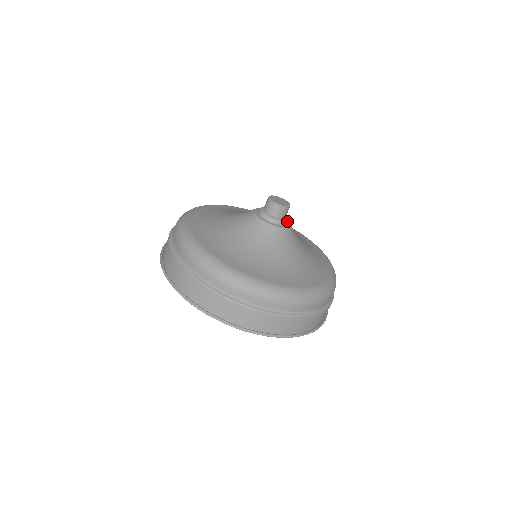
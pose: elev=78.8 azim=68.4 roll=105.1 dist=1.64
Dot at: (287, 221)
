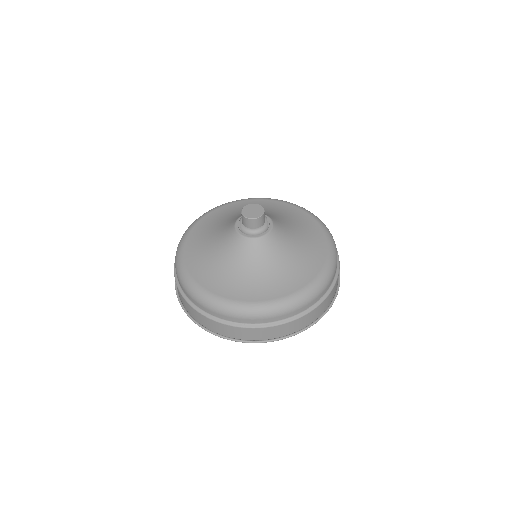
Dot at: (268, 221)
